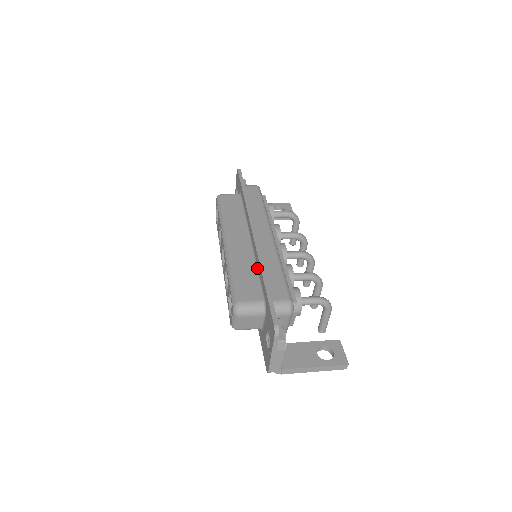
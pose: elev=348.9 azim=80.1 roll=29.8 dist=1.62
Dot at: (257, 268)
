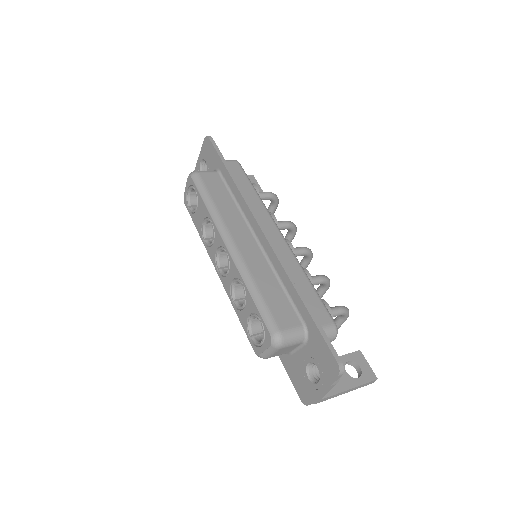
Dot at: (280, 281)
